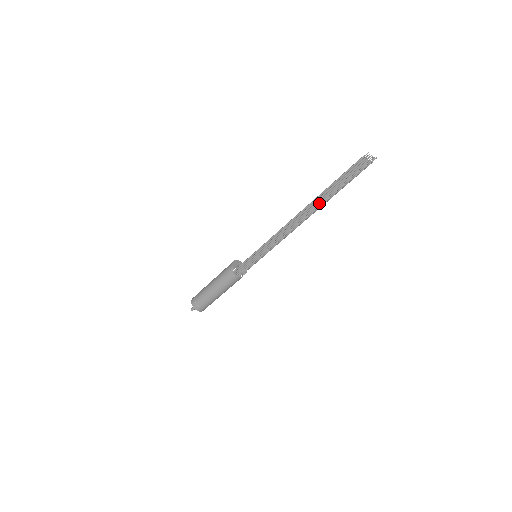
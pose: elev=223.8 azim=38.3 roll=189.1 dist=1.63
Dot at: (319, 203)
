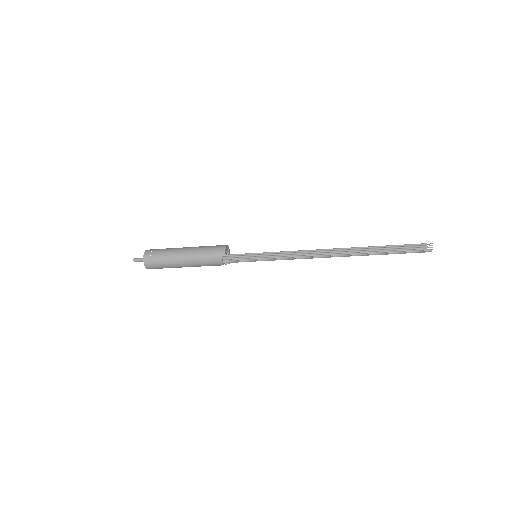
Dot at: (358, 253)
